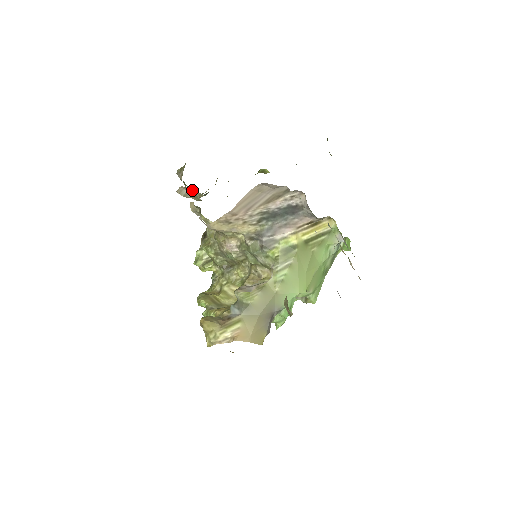
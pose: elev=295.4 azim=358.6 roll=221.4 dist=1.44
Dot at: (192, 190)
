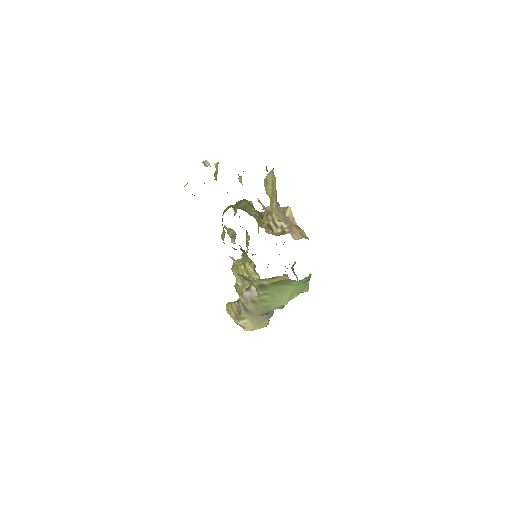
Dot at: occluded
